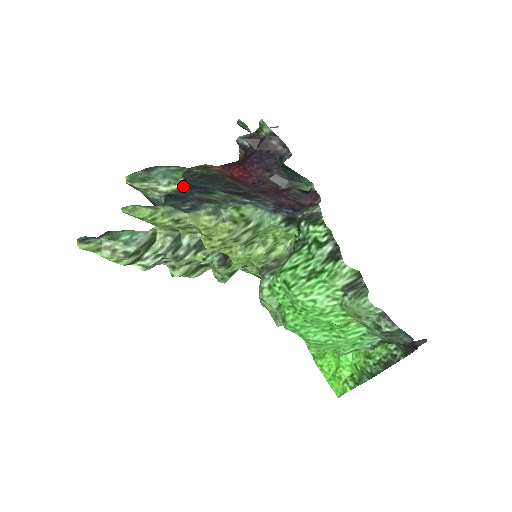
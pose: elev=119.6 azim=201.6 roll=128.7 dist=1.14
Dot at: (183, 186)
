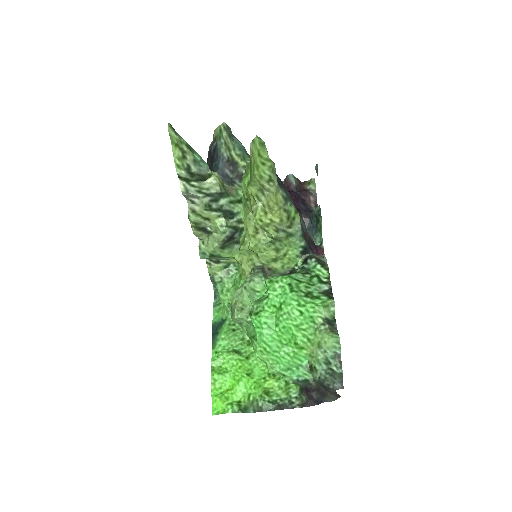
Dot at: occluded
